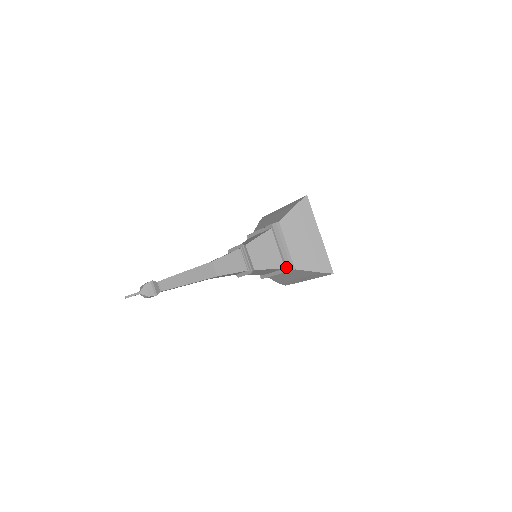
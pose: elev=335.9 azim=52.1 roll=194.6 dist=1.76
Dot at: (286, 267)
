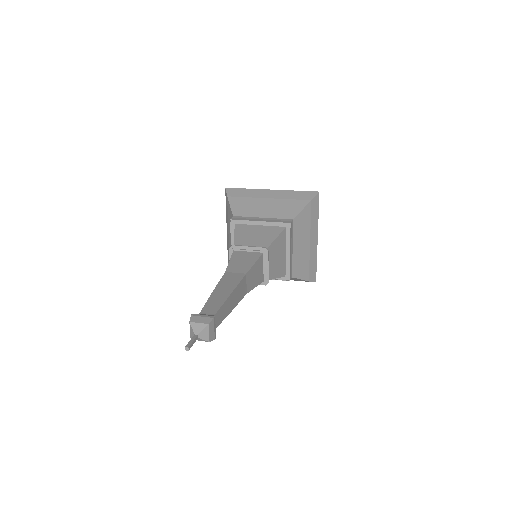
Dot at: (289, 276)
